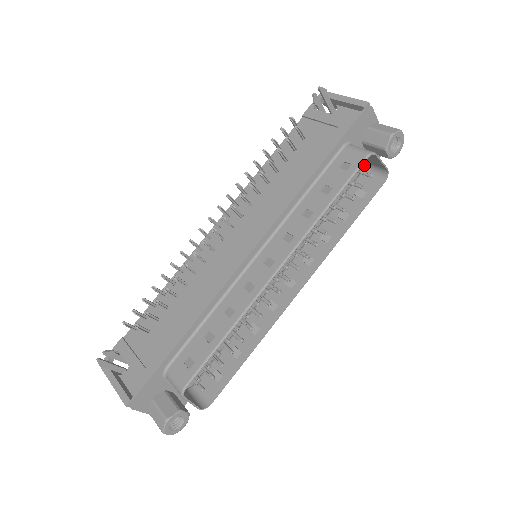
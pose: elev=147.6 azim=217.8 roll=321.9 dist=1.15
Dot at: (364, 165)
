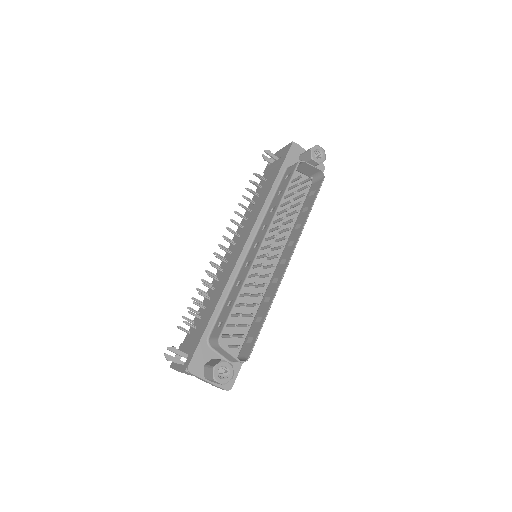
Dot at: occluded
